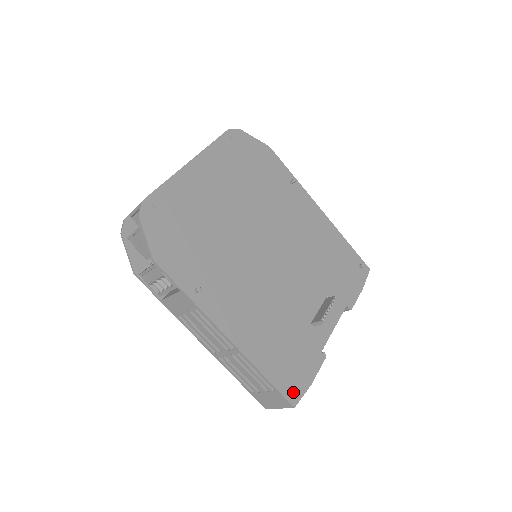
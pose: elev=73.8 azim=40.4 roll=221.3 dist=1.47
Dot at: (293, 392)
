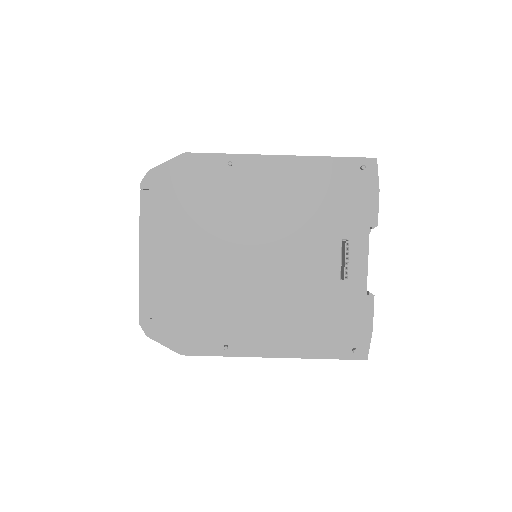
Dot at: (358, 350)
